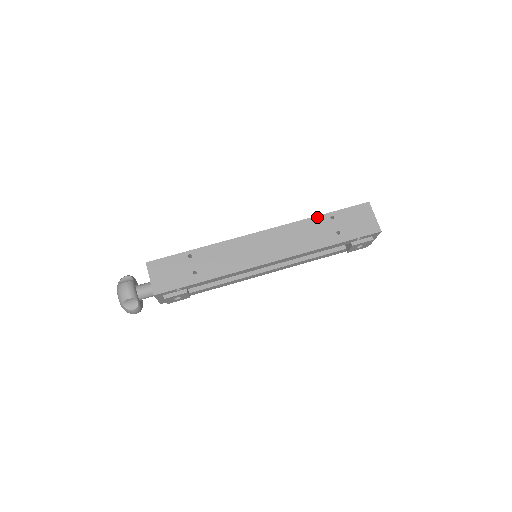
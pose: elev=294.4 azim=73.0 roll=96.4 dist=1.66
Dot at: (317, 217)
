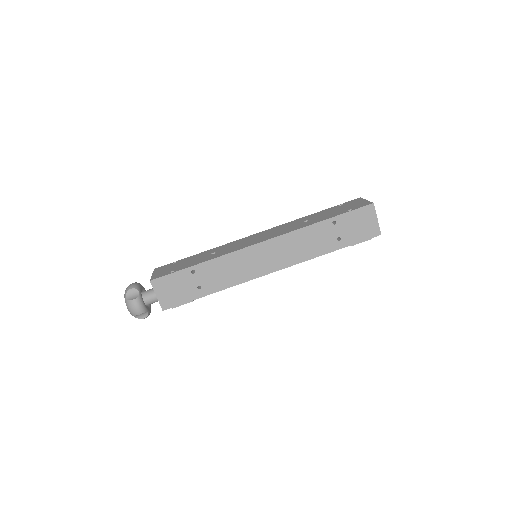
Dot at: (319, 223)
